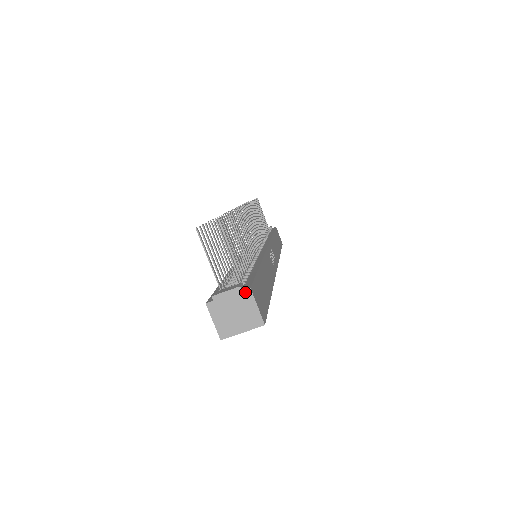
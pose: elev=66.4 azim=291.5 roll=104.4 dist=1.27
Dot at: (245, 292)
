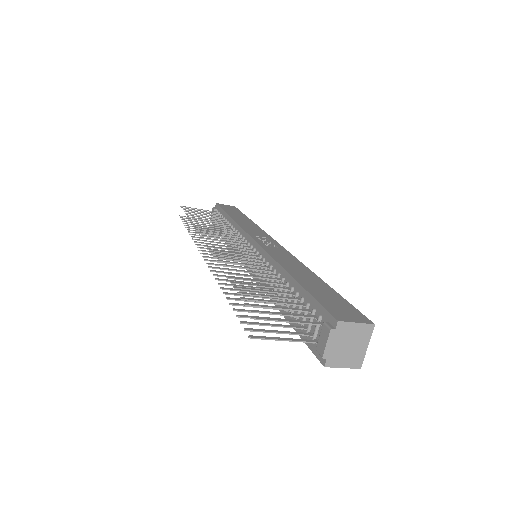
Dot at: (338, 328)
